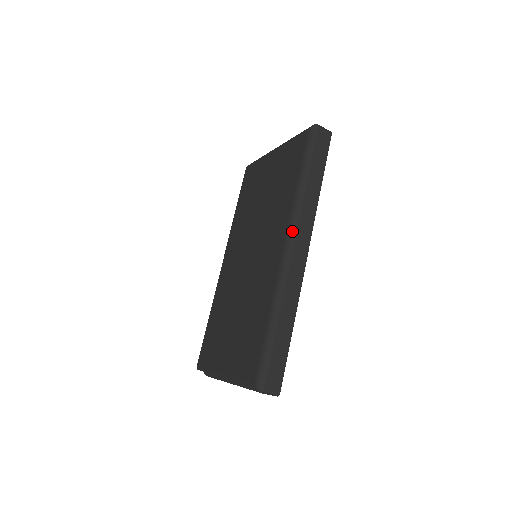
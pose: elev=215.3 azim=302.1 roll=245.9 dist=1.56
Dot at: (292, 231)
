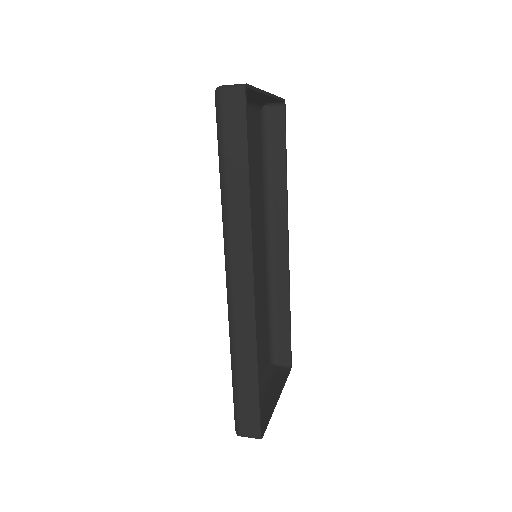
Dot at: (226, 257)
